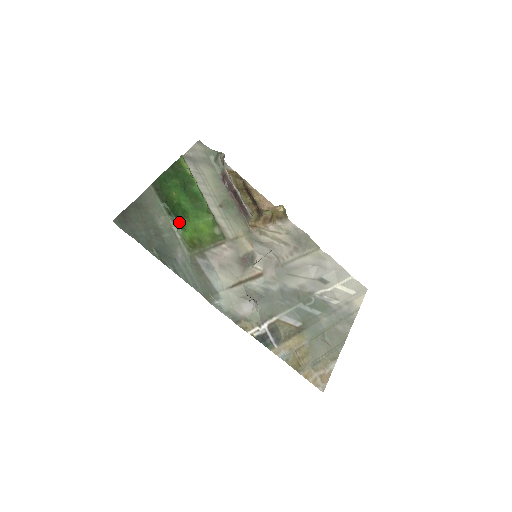
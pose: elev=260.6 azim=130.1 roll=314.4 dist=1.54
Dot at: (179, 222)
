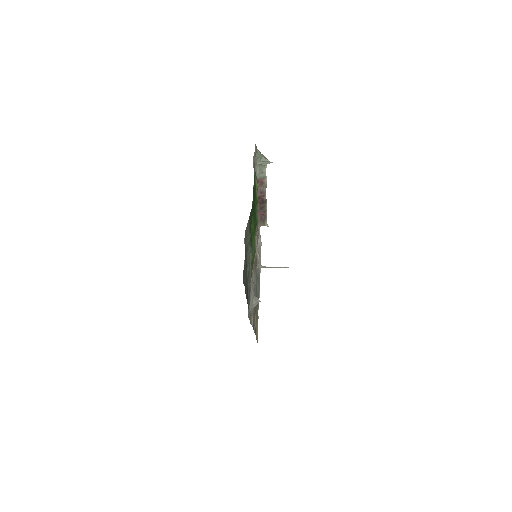
Dot at: (252, 251)
